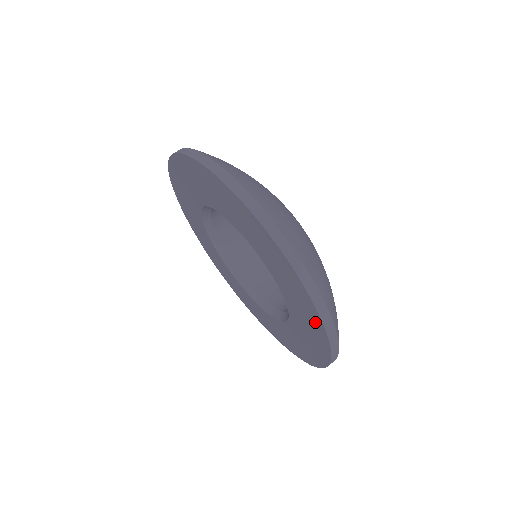
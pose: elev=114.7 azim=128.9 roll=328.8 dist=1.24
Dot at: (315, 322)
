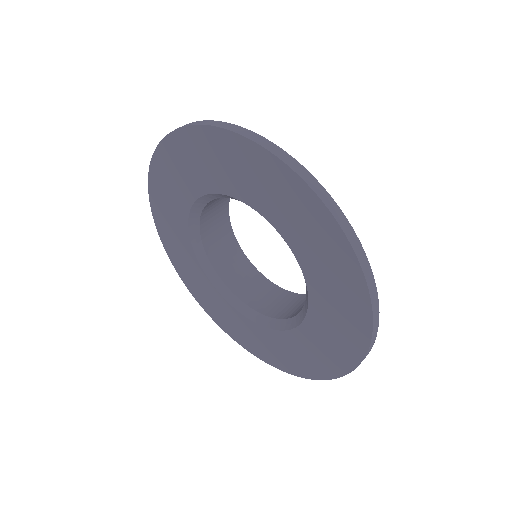
Dot at: (355, 296)
